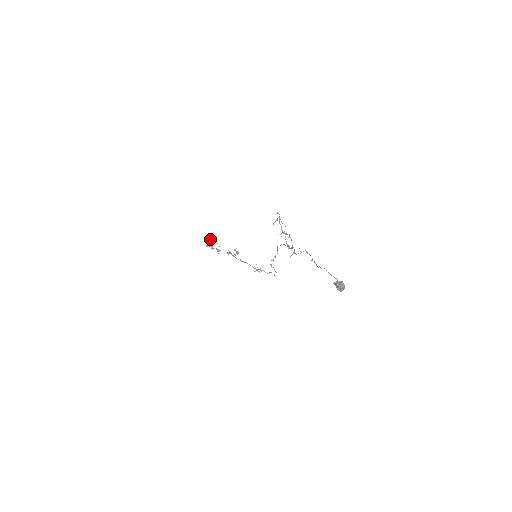
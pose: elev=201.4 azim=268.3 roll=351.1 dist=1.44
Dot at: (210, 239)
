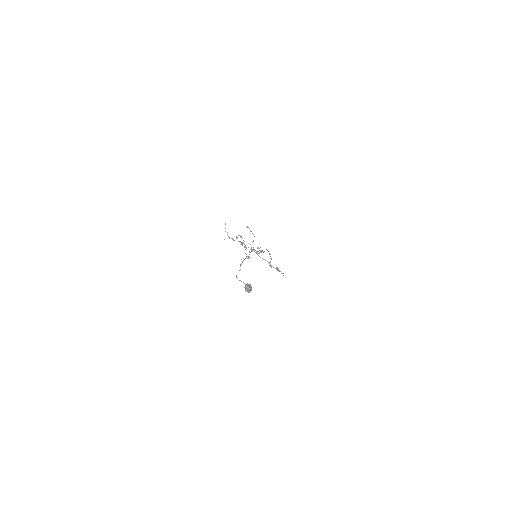
Dot at: (236, 236)
